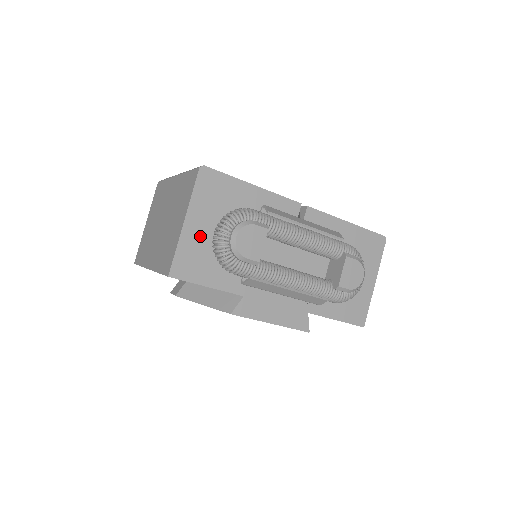
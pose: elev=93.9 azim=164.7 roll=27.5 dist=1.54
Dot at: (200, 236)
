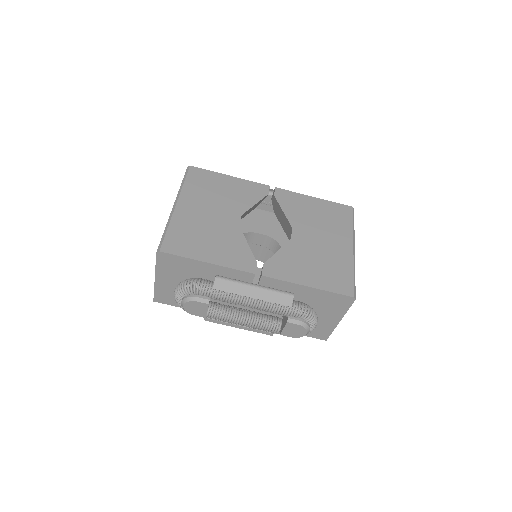
Dot at: (169, 286)
